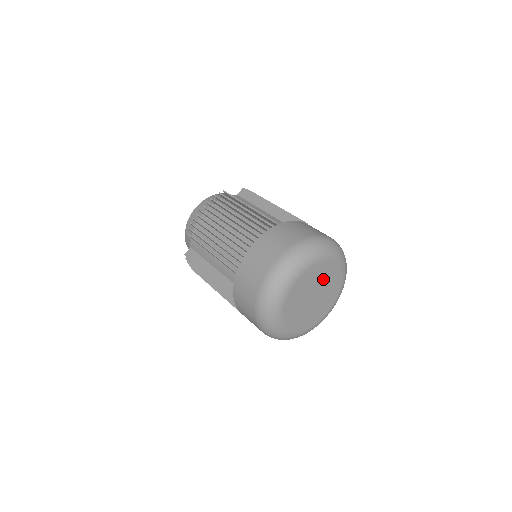
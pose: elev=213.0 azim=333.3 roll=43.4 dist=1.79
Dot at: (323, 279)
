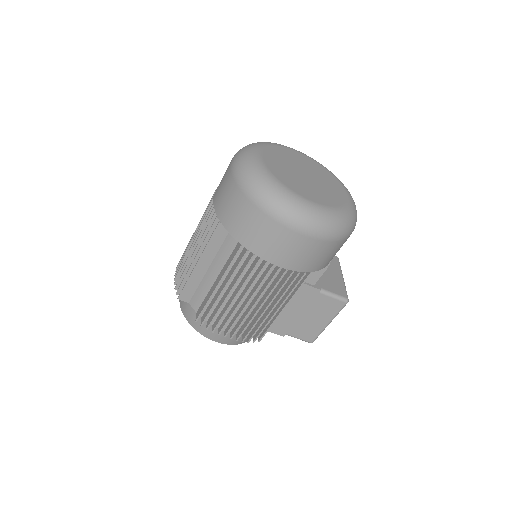
Dot at: (296, 161)
